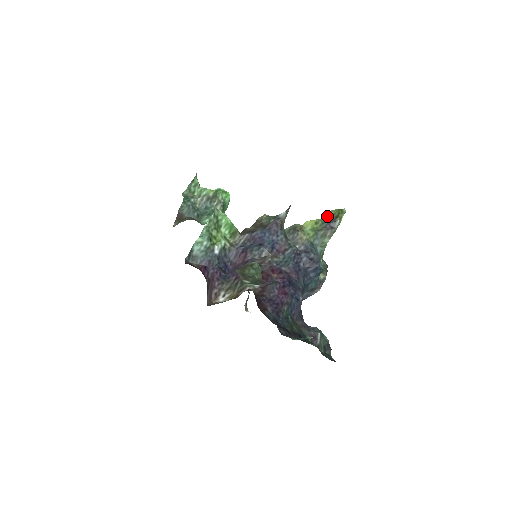
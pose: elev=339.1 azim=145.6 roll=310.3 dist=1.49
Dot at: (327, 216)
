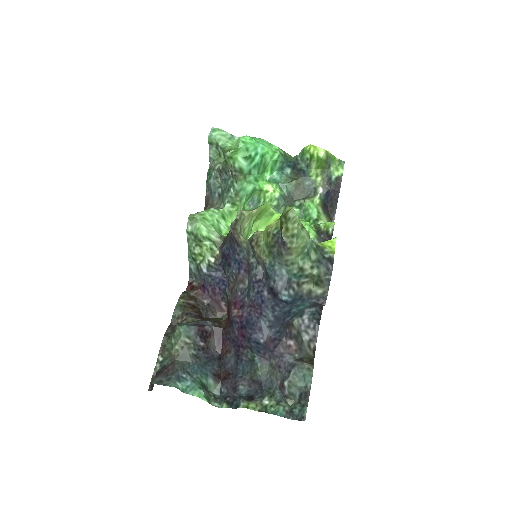
Dot at: (279, 221)
